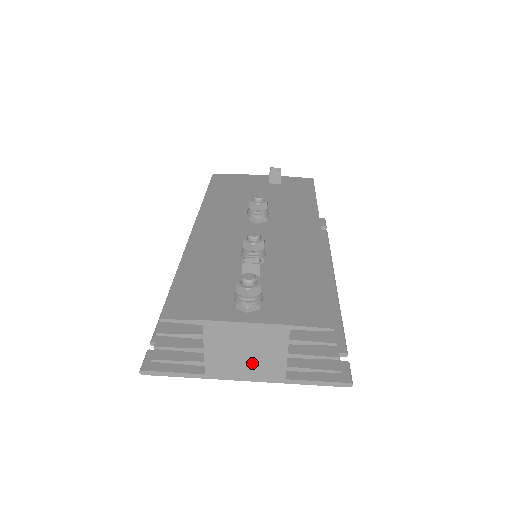
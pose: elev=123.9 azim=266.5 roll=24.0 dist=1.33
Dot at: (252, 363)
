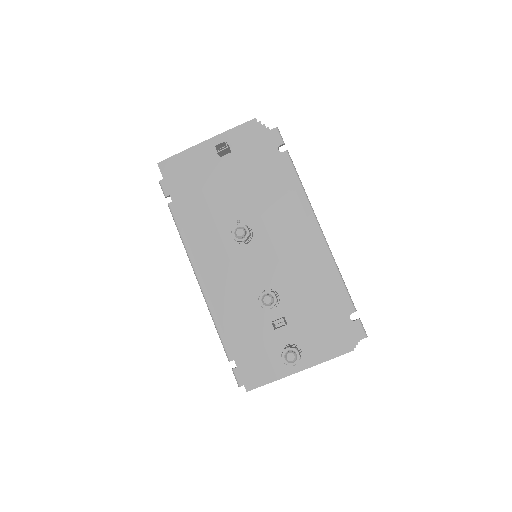
Dot at: occluded
